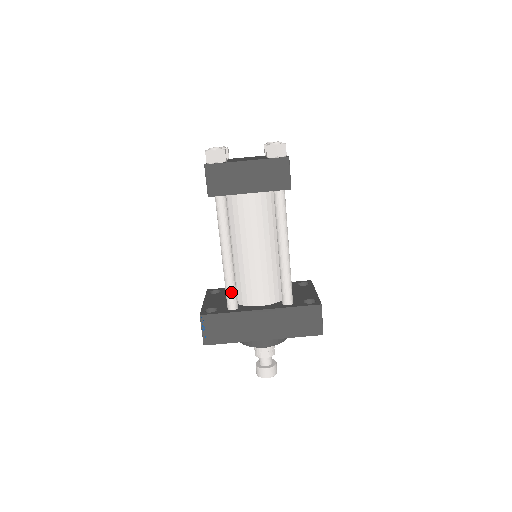
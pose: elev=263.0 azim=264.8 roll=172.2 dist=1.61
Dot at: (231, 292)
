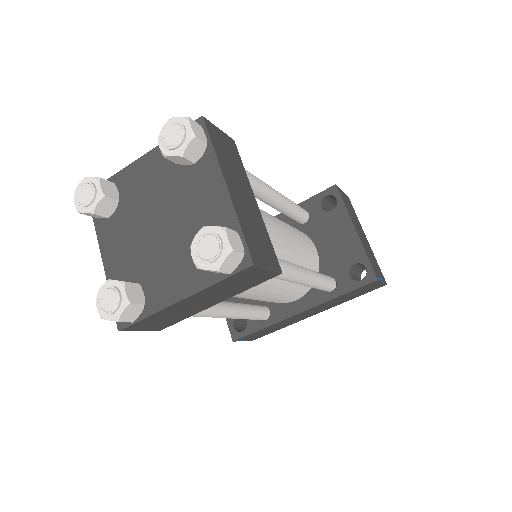
Dot at: (255, 319)
